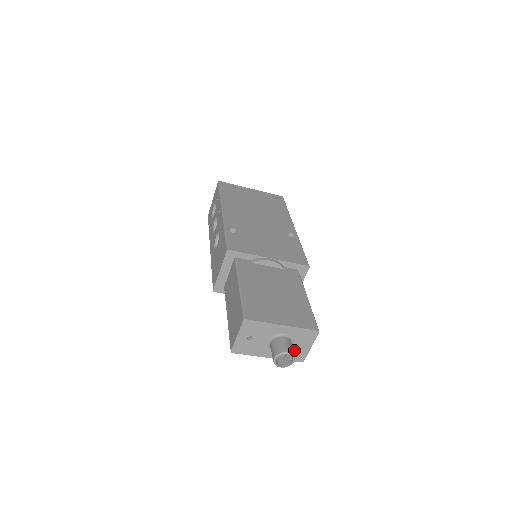
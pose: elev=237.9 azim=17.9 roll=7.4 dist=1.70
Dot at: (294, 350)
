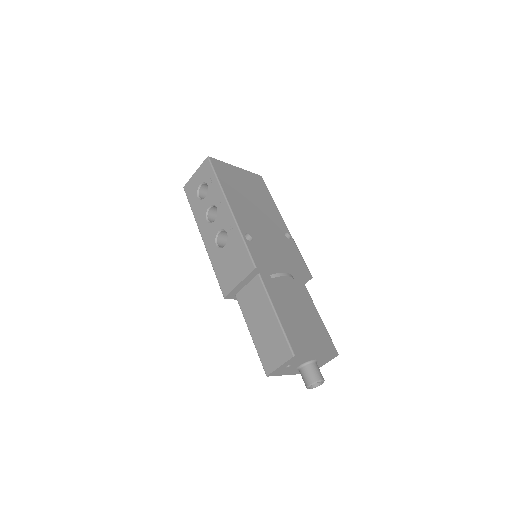
Dot at: occluded
